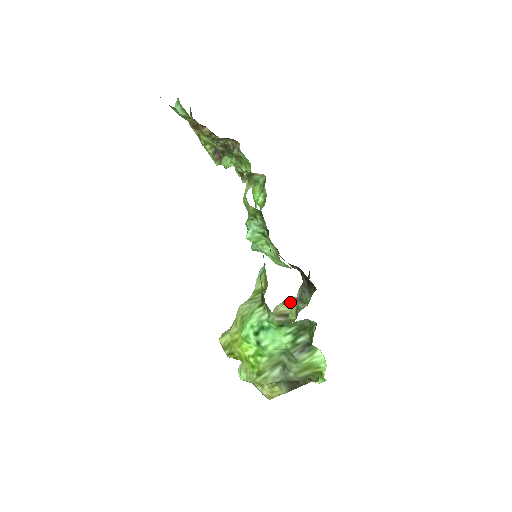
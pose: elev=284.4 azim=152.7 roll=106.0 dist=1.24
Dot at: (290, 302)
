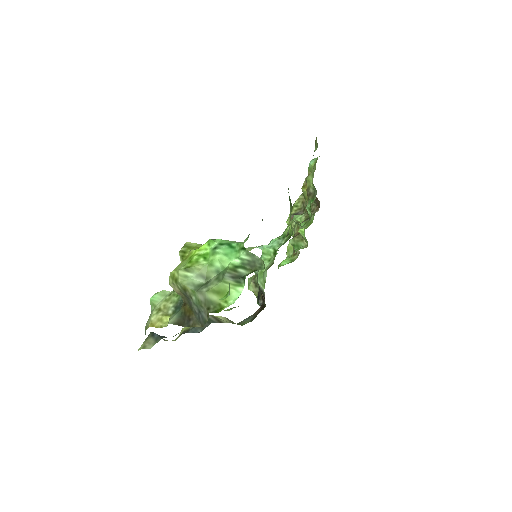
Dot at: (230, 320)
